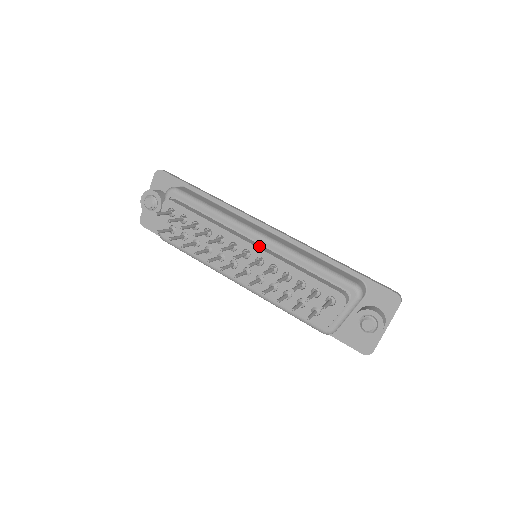
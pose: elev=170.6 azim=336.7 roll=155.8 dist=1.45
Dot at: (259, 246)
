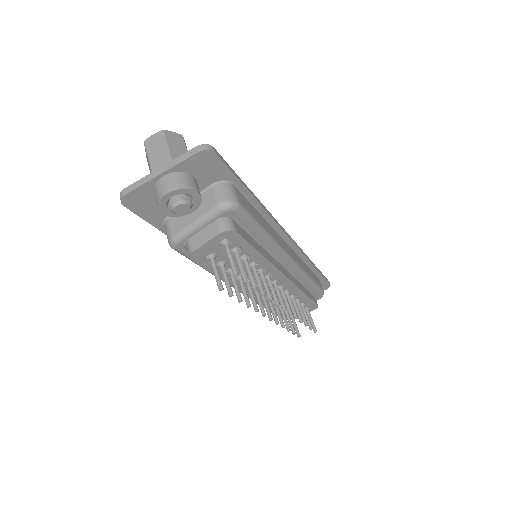
Dot at: (288, 274)
